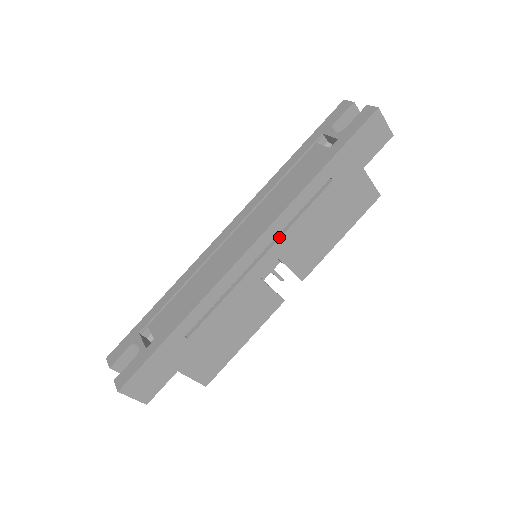
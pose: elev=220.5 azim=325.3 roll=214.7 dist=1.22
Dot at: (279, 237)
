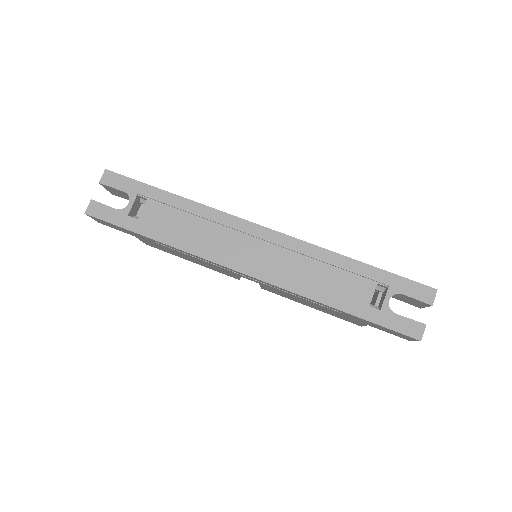
Dot at: occluded
